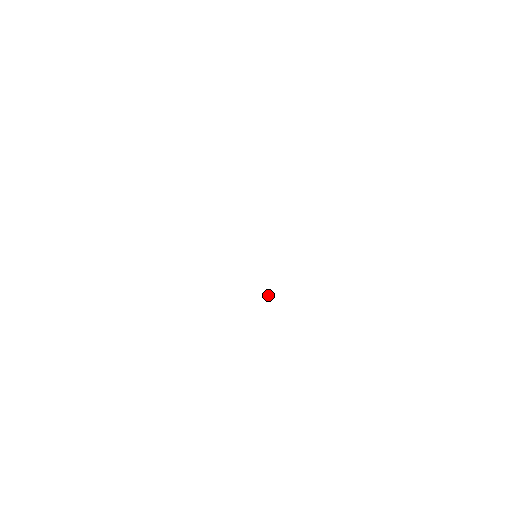
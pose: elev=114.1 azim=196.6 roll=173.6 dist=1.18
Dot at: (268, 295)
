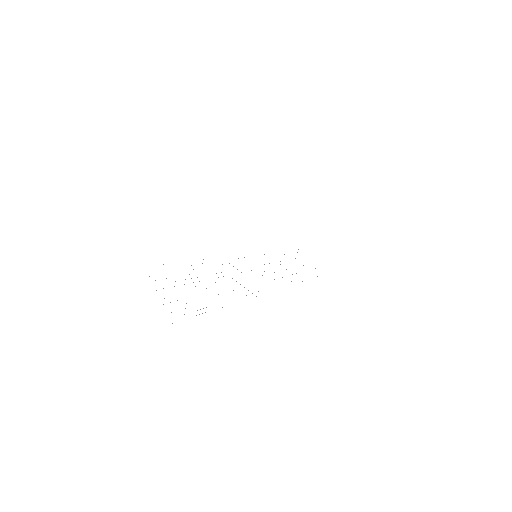
Dot at: occluded
